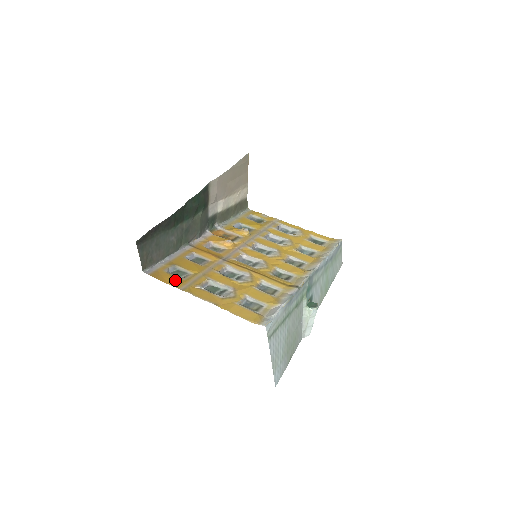
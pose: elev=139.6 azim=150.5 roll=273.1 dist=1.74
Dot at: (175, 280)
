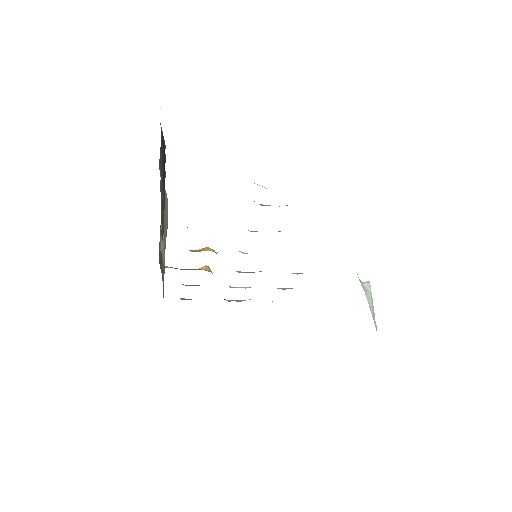
Dot at: occluded
